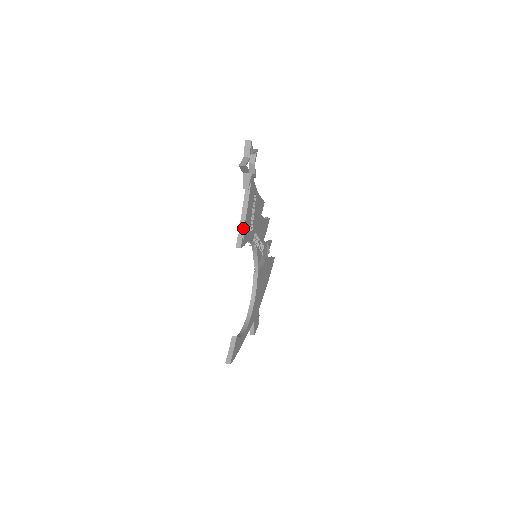
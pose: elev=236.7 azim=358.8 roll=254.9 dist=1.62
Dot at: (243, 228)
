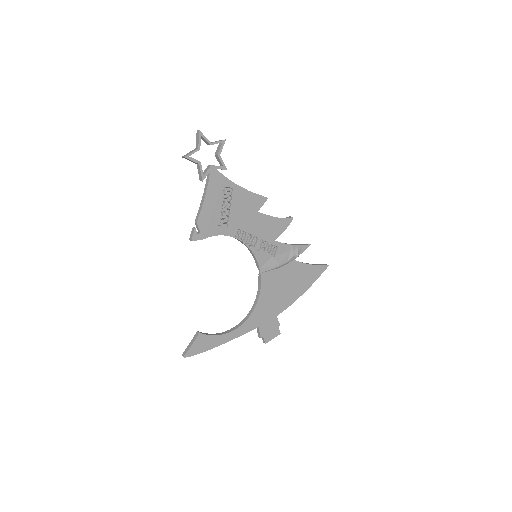
Dot at: (197, 221)
